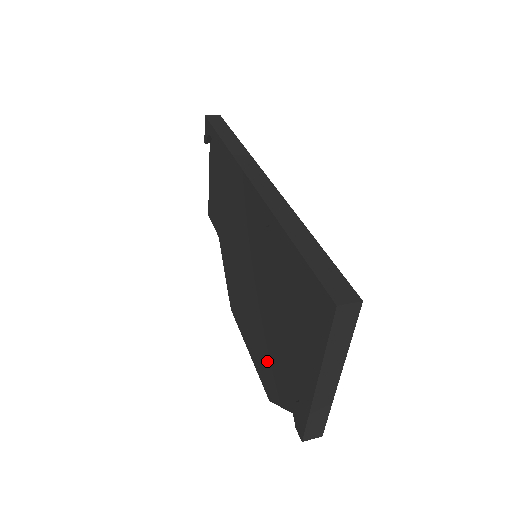
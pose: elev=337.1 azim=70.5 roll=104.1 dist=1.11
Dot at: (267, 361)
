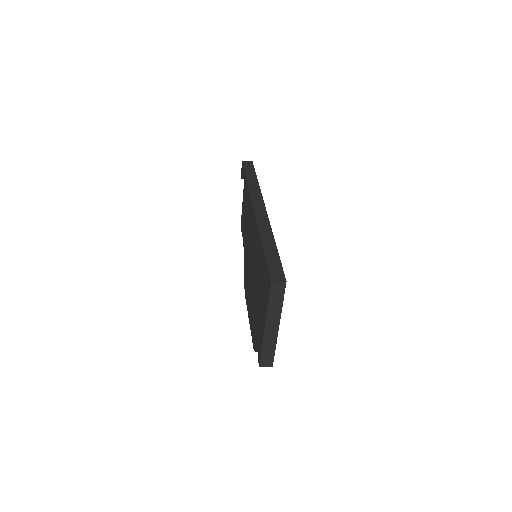
Dot at: (254, 324)
